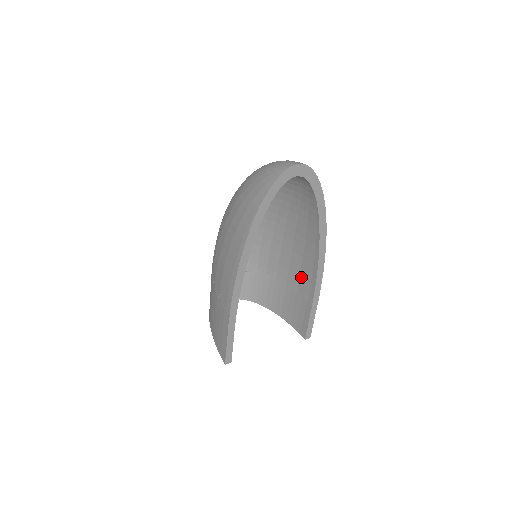
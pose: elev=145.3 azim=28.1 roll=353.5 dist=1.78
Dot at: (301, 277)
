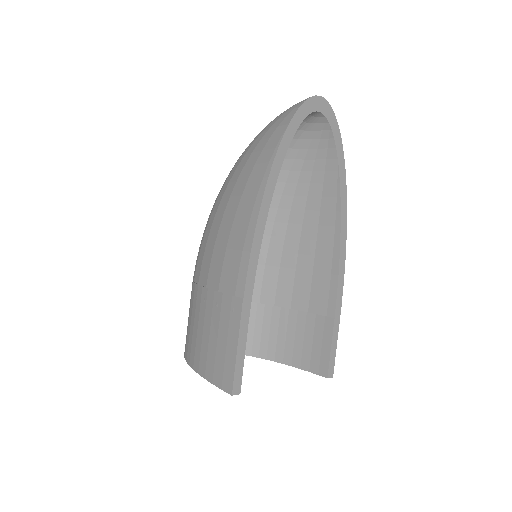
Dot at: (313, 286)
